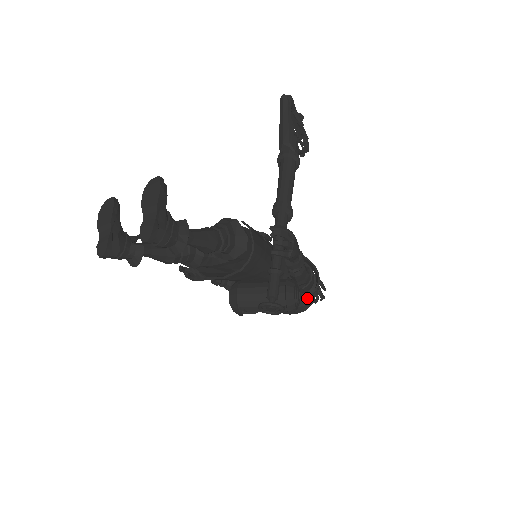
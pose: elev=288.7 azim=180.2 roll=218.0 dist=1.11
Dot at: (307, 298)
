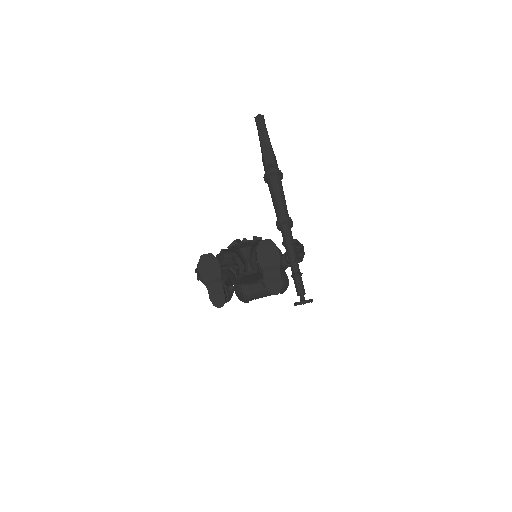
Dot at: occluded
